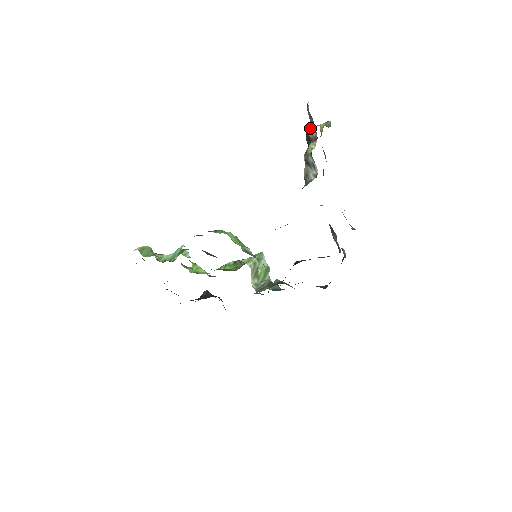
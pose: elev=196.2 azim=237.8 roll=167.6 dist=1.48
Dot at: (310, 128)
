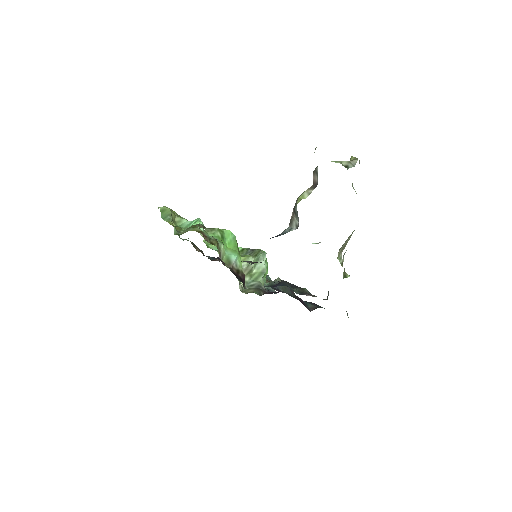
Dot at: (316, 171)
